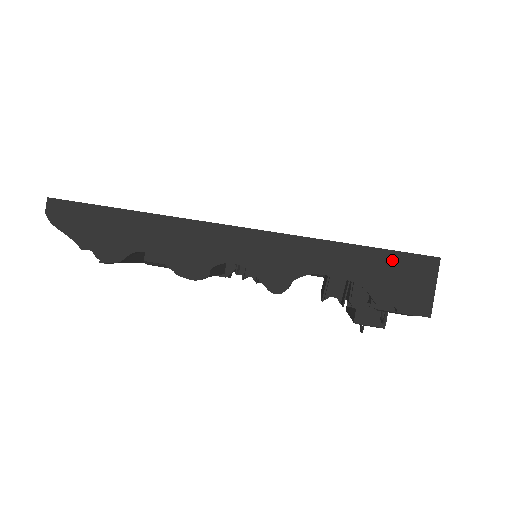
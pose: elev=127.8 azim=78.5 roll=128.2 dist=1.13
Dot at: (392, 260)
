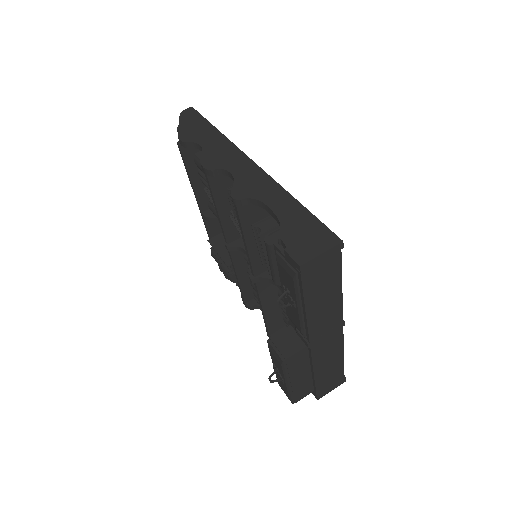
Dot at: (313, 224)
